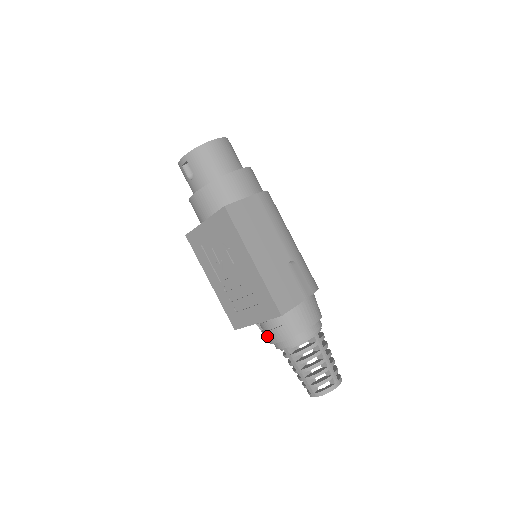
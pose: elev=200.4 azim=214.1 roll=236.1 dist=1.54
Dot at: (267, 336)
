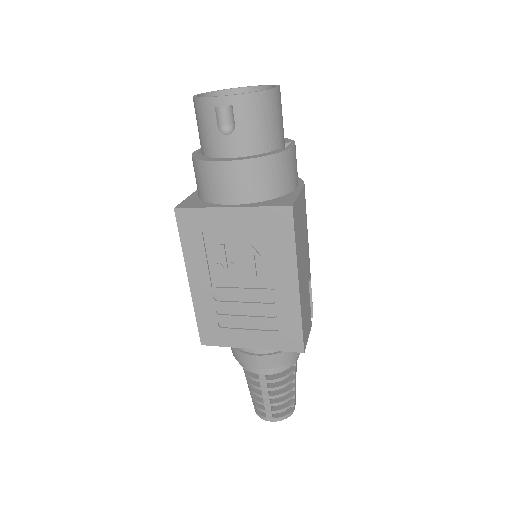
Dot at: (248, 359)
